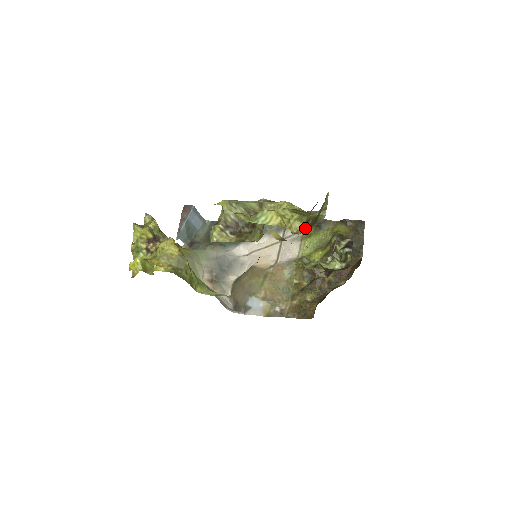
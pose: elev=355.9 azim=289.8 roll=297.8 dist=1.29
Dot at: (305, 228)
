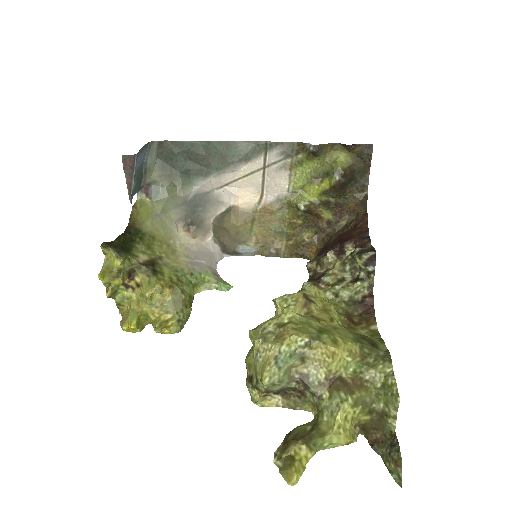
Dot at: (368, 421)
